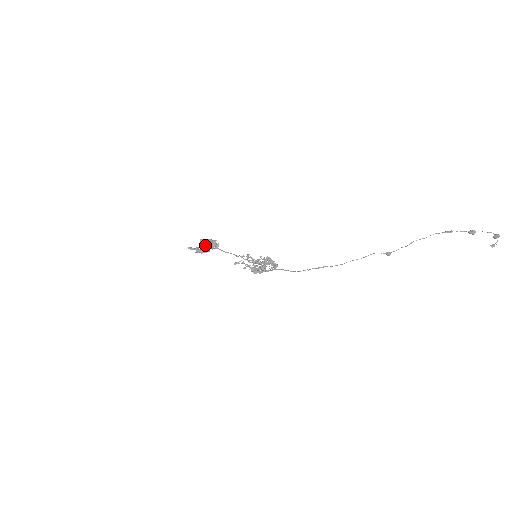
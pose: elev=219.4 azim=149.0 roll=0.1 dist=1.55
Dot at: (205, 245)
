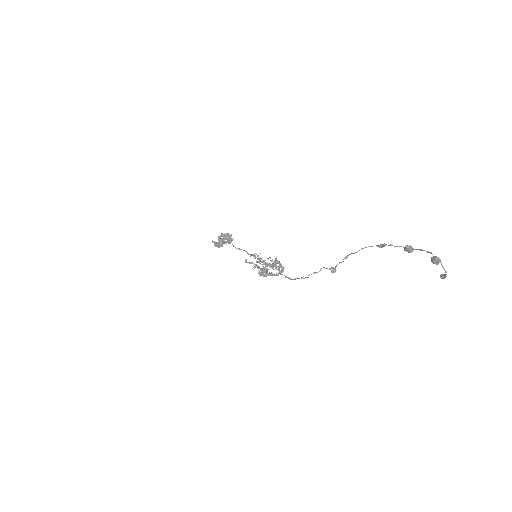
Dot at: (222, 239)
